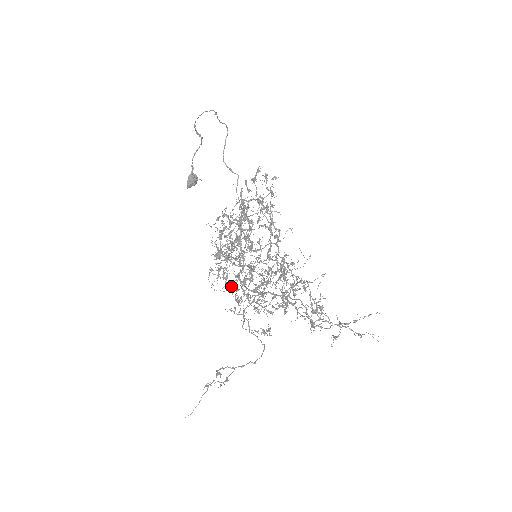
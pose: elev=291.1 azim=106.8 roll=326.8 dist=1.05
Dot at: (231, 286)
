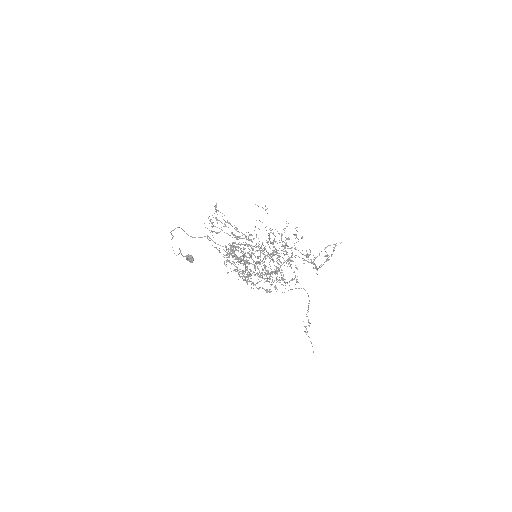
Dot at: (269, 290)
